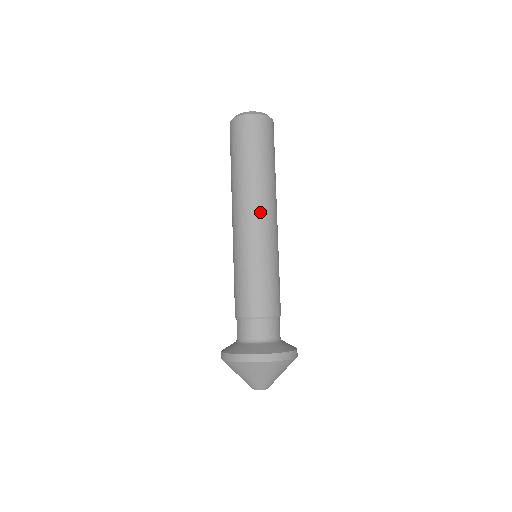
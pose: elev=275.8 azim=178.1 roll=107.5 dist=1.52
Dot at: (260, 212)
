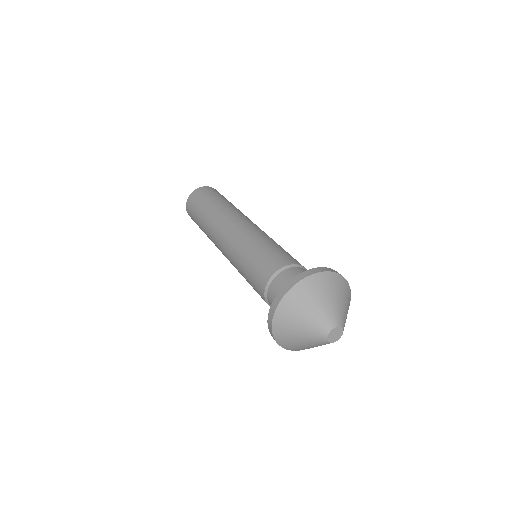
Dot at: (240, 218)
